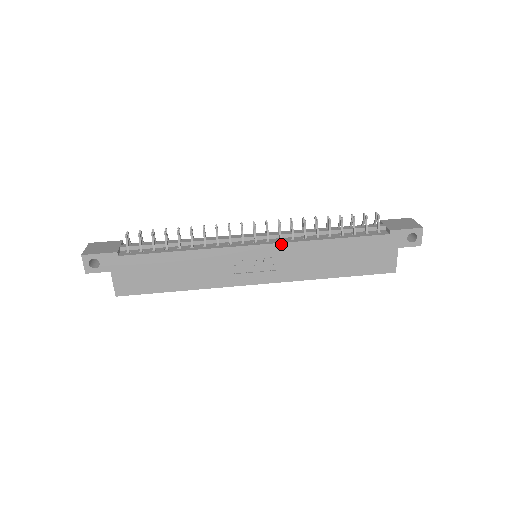
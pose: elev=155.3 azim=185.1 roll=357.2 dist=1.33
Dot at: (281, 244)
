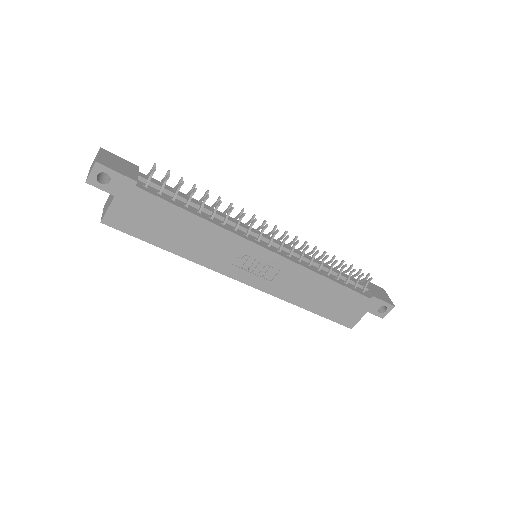
Dot at: (289, 261)
